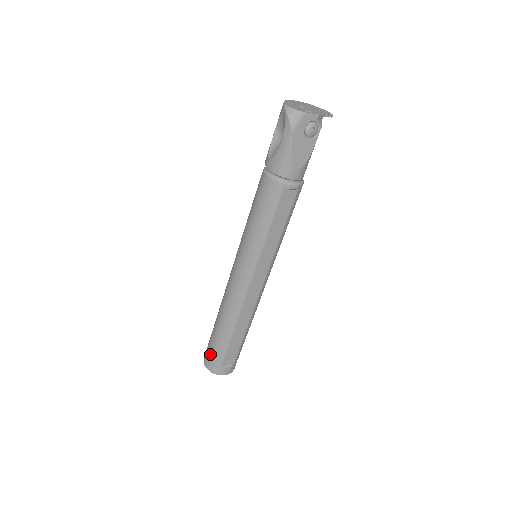
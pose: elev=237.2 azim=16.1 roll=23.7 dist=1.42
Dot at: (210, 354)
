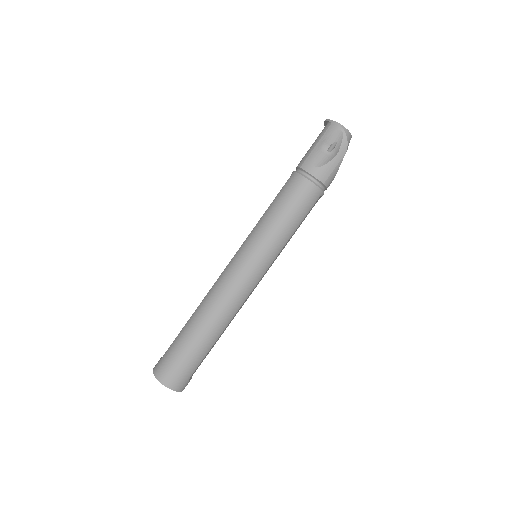
Dot at: (179, 369)
